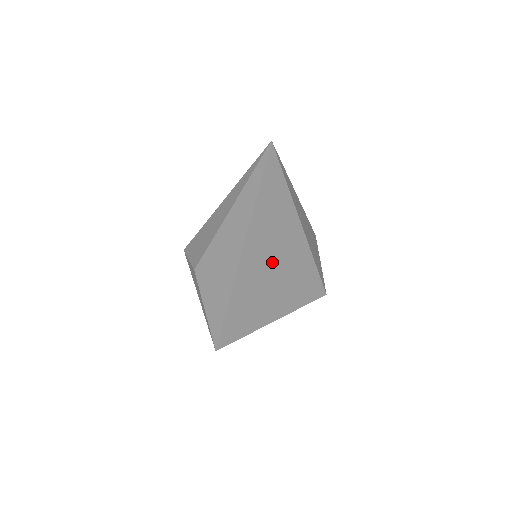
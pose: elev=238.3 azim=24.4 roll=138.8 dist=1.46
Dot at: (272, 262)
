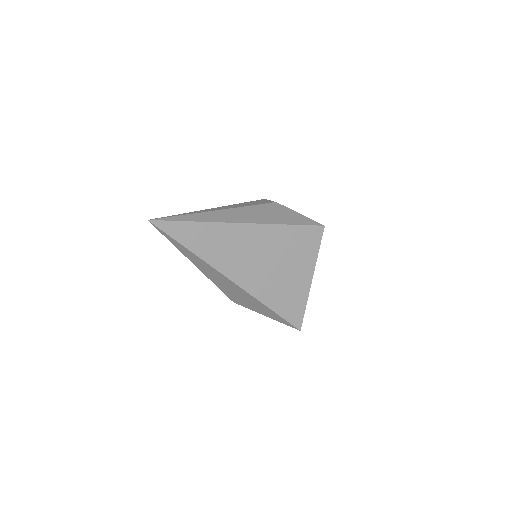
Dot at: (252, 257)
